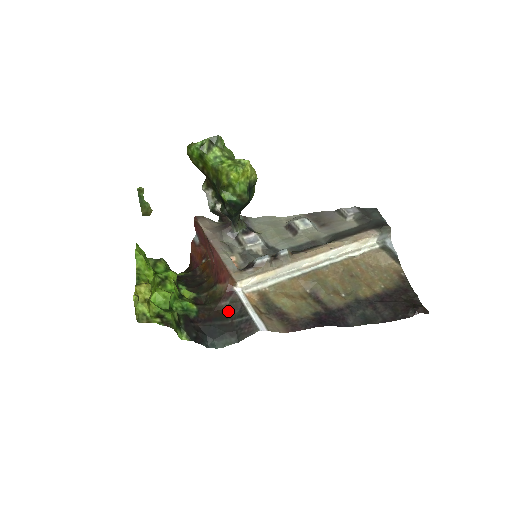
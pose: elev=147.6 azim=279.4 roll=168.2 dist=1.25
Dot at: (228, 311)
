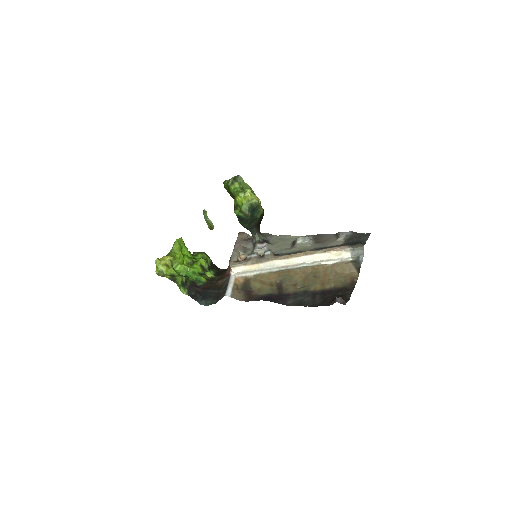
Dot at: (222, 286)
